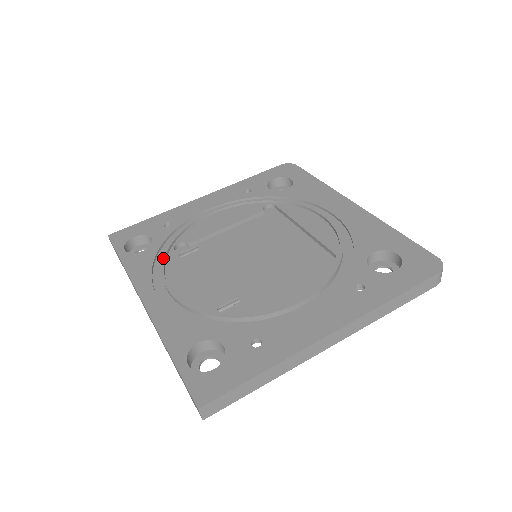
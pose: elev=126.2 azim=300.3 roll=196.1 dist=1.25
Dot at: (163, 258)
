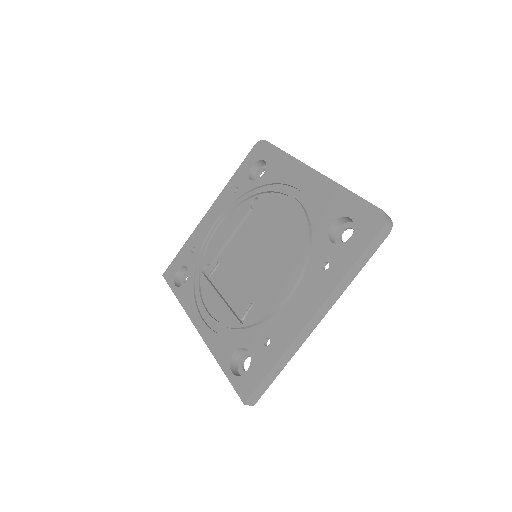
Dot at: (197, 286)
